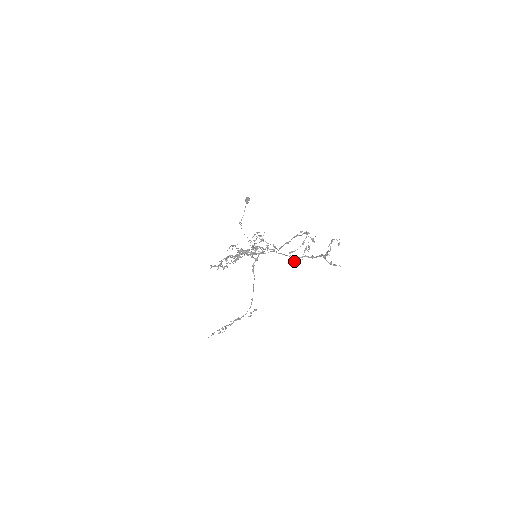
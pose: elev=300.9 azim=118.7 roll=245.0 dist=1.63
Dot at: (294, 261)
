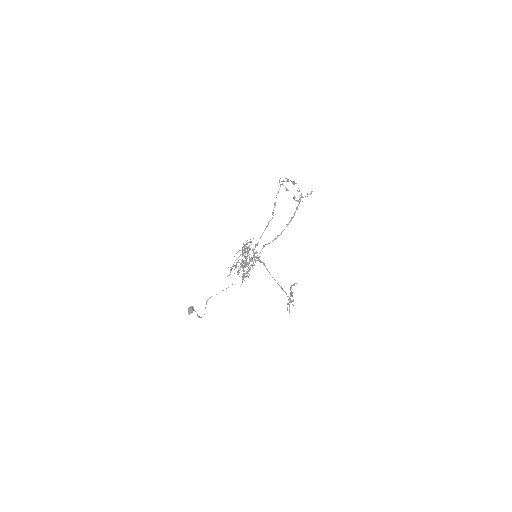
Dot at: (294, 183)
